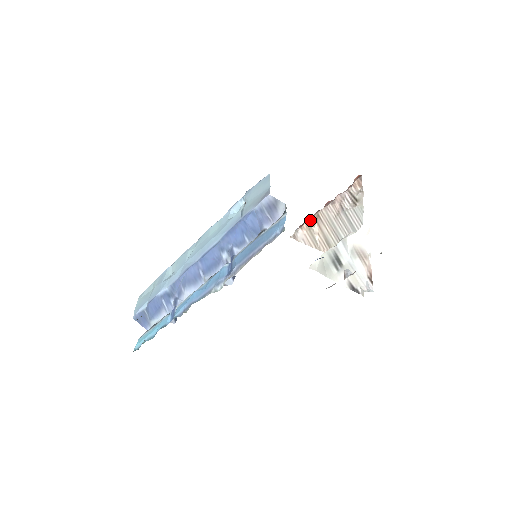
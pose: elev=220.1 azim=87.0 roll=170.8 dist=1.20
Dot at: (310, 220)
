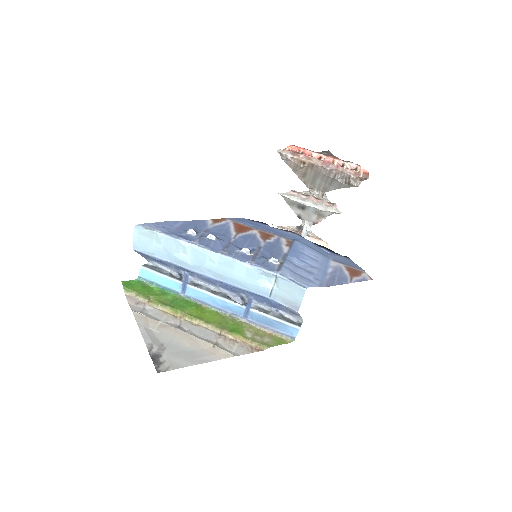
Dot at: (304, 160)
